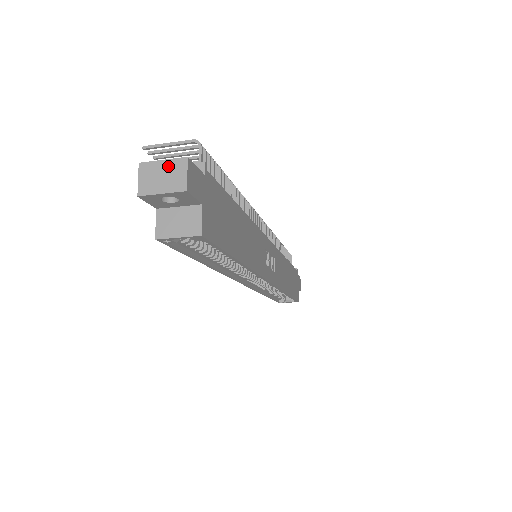
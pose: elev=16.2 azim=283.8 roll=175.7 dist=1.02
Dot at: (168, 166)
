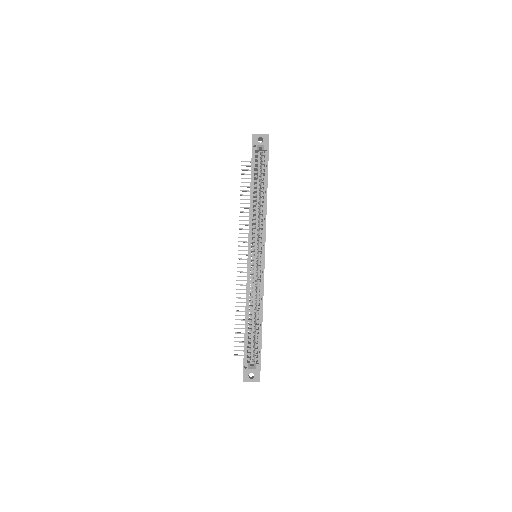
Dot at: occluded
